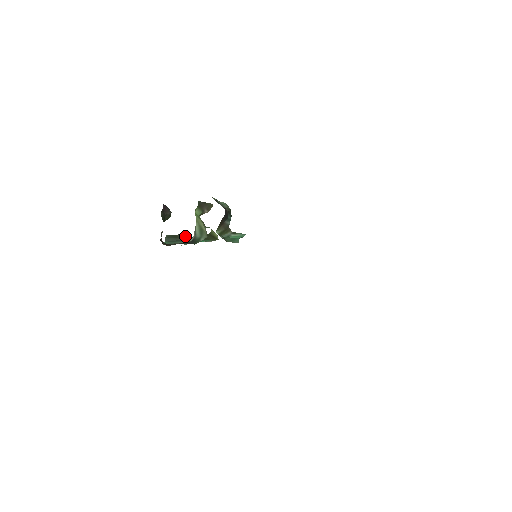
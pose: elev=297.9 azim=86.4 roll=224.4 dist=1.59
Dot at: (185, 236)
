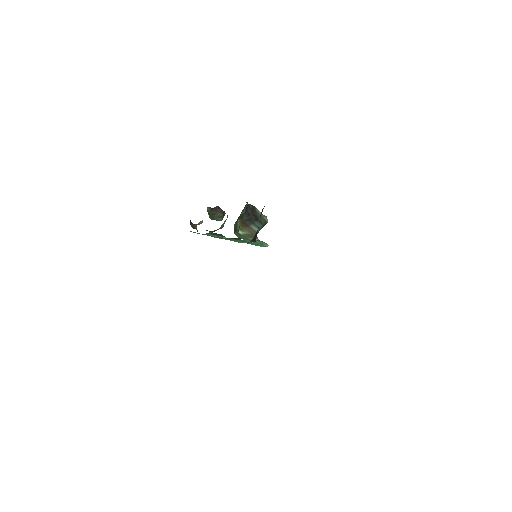
Dot at: (224, 236)
